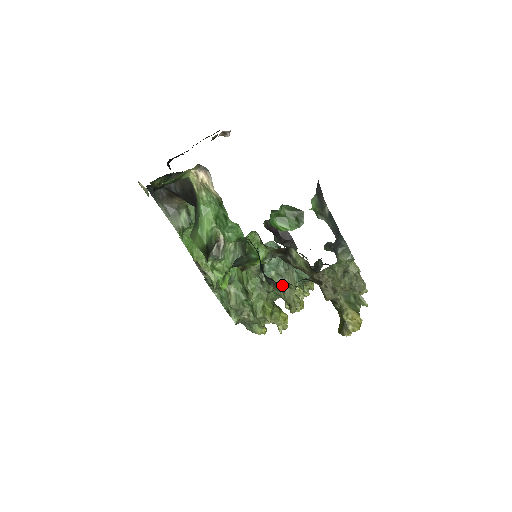
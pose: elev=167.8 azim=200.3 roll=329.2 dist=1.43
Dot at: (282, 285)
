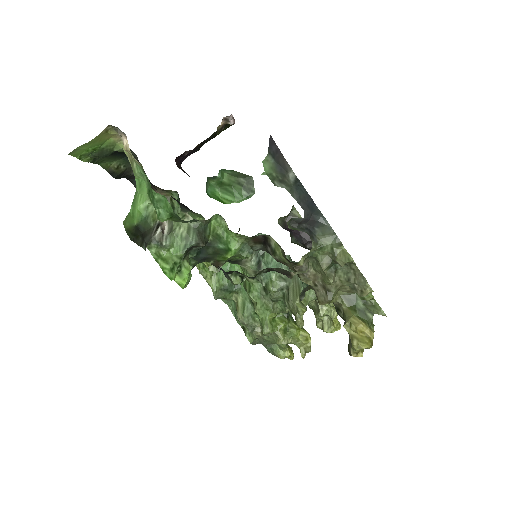
Dot at: (237, 277)
